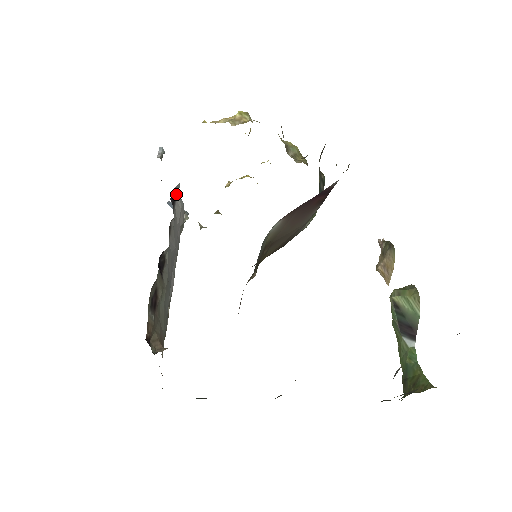
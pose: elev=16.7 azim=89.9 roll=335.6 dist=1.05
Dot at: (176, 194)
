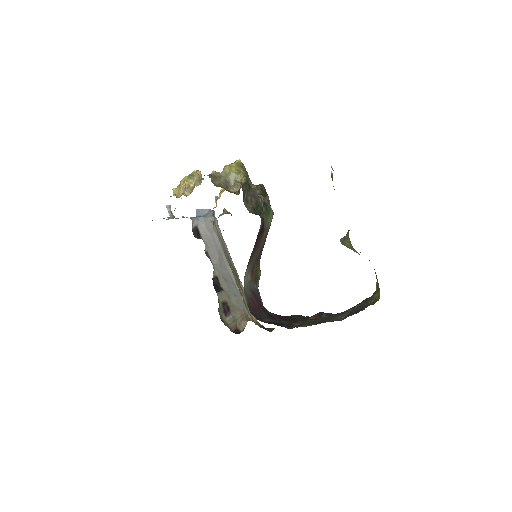
Dot at: (196, 226)
